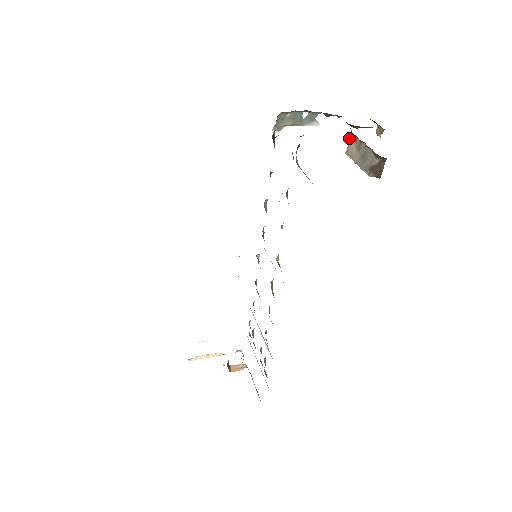
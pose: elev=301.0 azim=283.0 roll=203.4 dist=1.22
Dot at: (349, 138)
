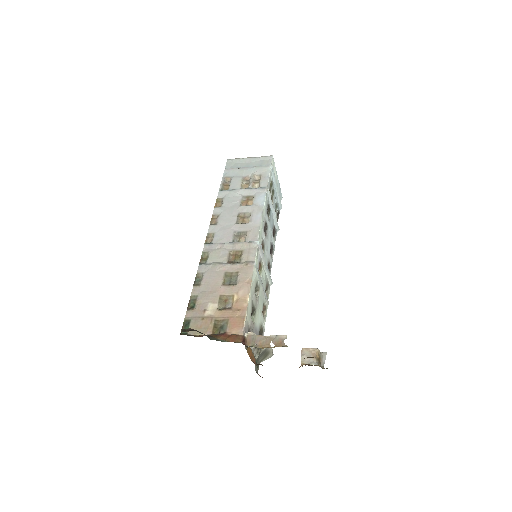
Dot at: occluded
